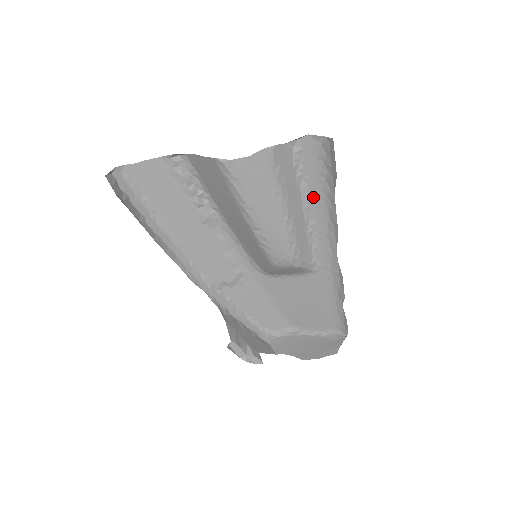
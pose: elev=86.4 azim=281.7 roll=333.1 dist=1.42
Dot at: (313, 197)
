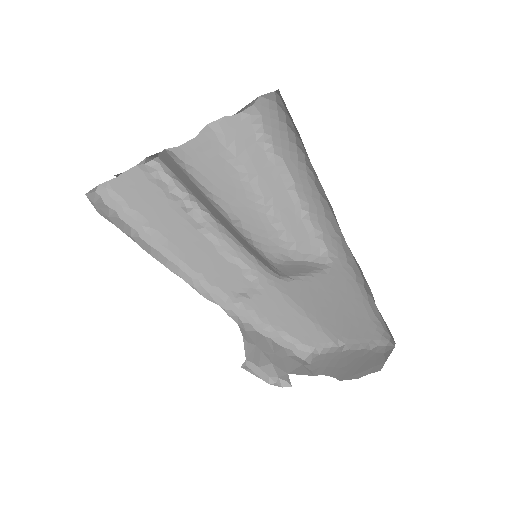
Dot at: (293, 171)
